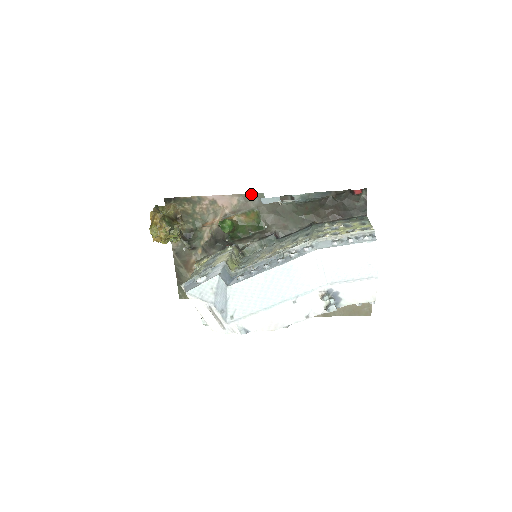
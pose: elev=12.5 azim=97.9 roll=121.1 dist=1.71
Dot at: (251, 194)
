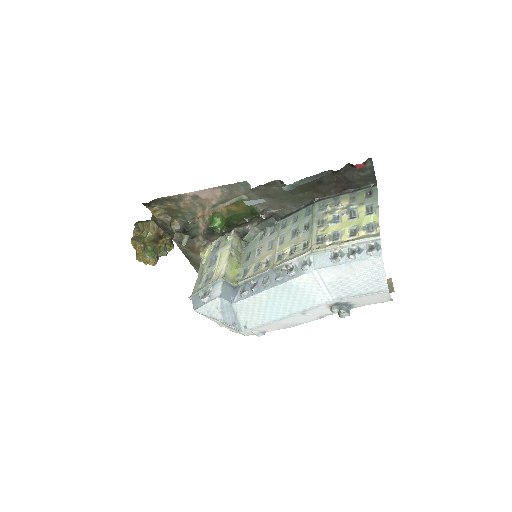
Dot at: (233, 184)
